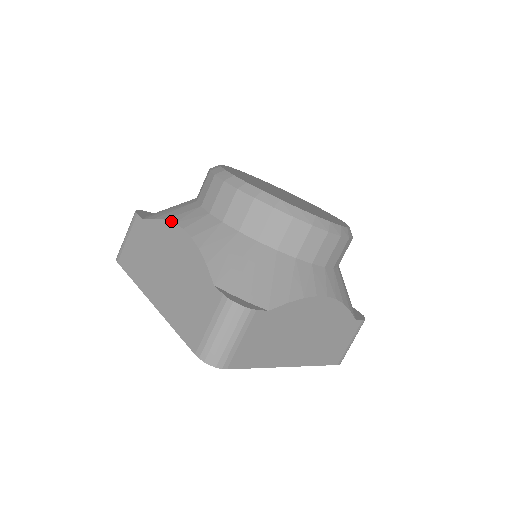
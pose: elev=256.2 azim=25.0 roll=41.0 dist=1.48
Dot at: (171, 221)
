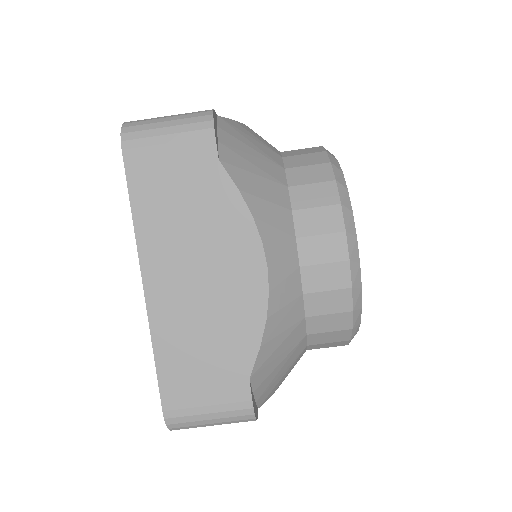
Dot at: occluded
